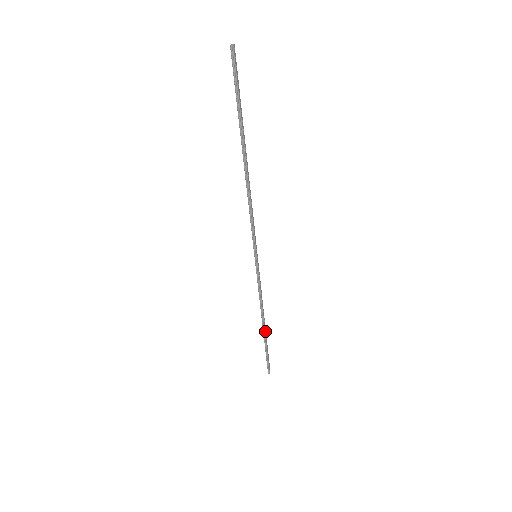
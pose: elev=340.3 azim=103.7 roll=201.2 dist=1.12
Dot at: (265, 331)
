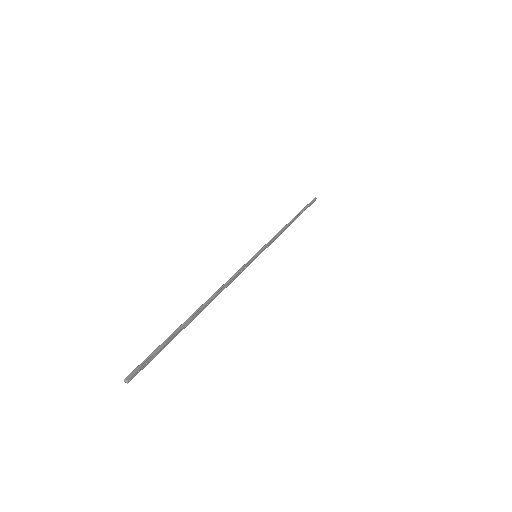
Dot at: occluded
